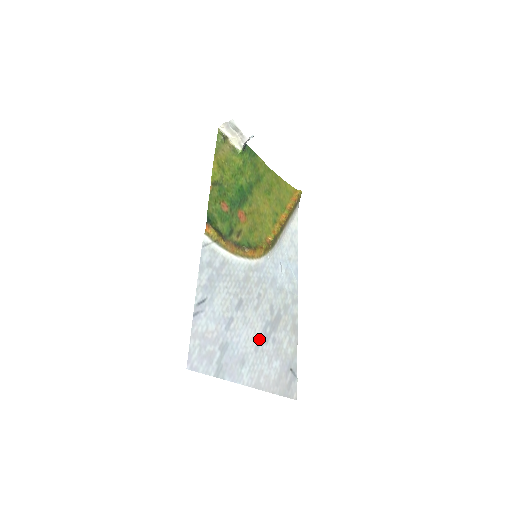
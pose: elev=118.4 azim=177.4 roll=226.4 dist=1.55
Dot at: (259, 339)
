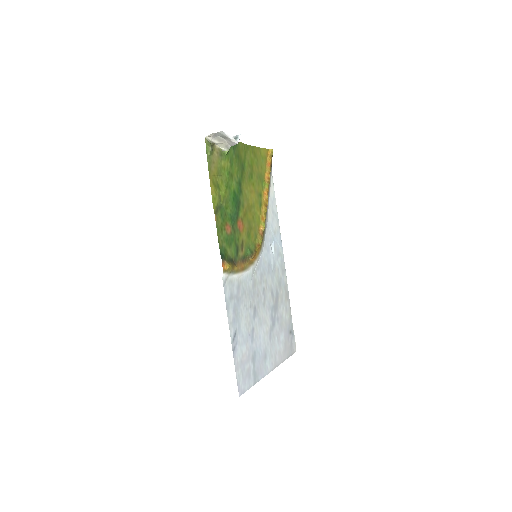
Dot at: (270, 328)
